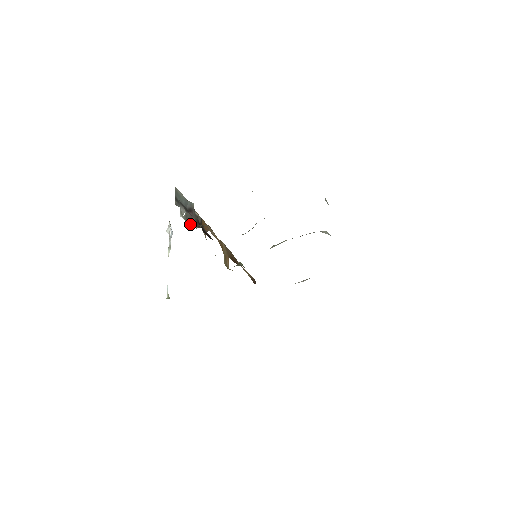
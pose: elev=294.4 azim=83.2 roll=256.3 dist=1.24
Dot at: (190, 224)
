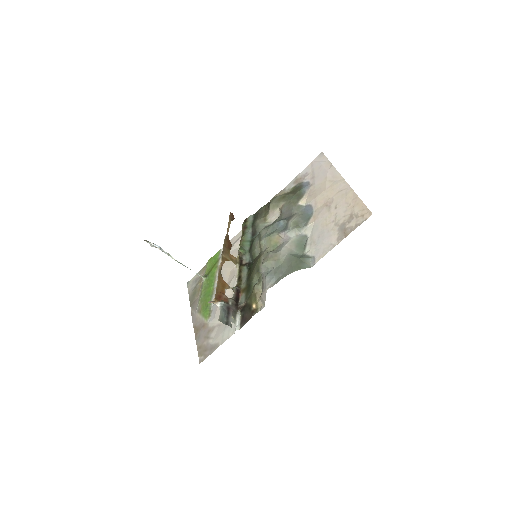
Dot at: (236, 313)
